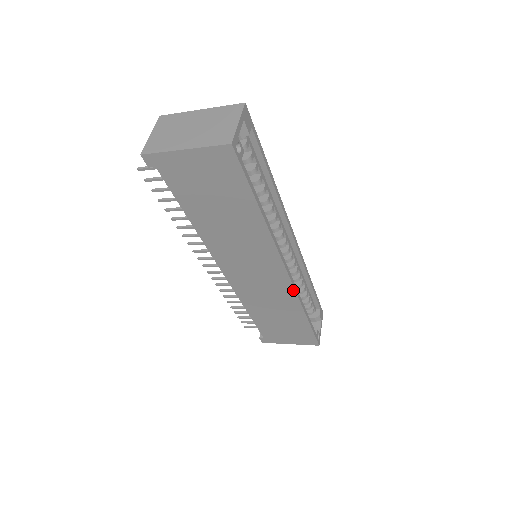
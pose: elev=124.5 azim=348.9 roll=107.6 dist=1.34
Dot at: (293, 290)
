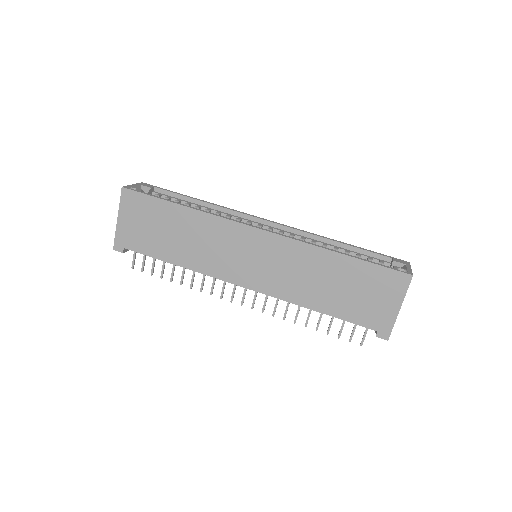
Dot at: (287, 239)
